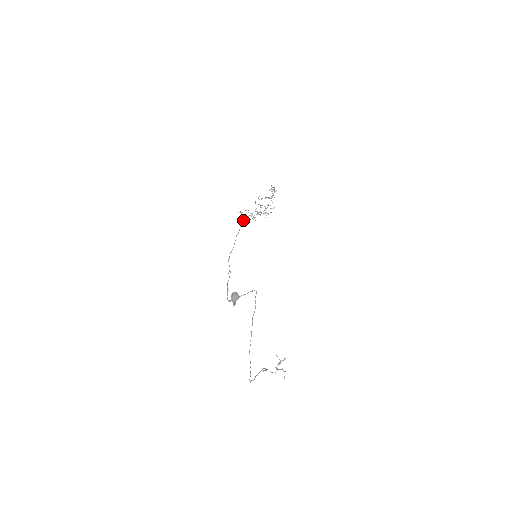
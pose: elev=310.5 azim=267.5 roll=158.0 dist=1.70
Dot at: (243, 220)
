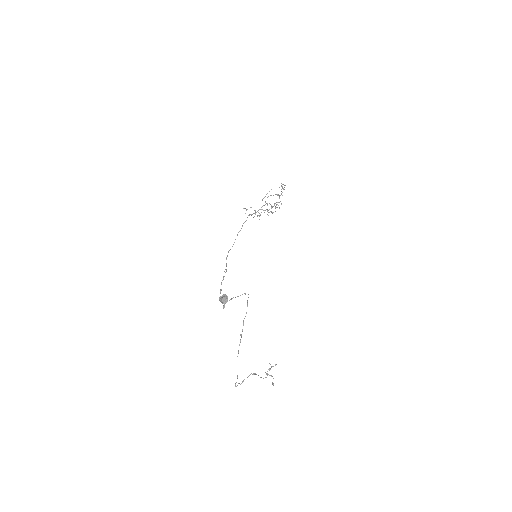
Dot at: (247, 217)
